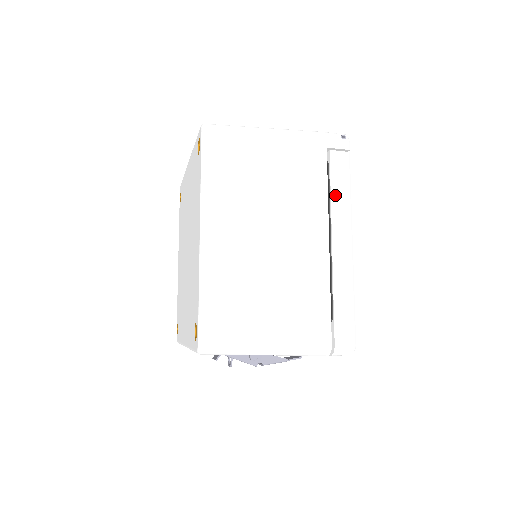
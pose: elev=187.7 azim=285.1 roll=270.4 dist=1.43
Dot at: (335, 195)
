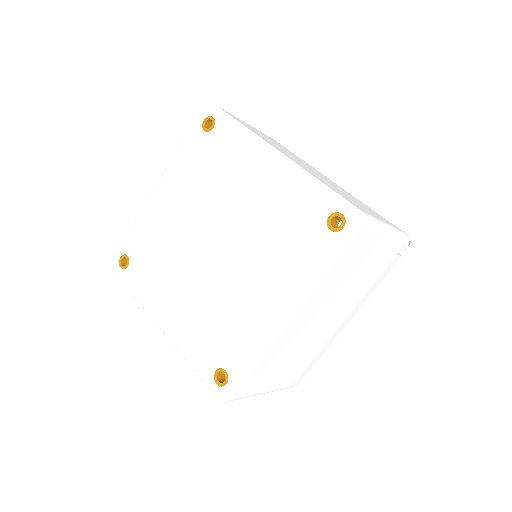
Dot at: (371, 288)
